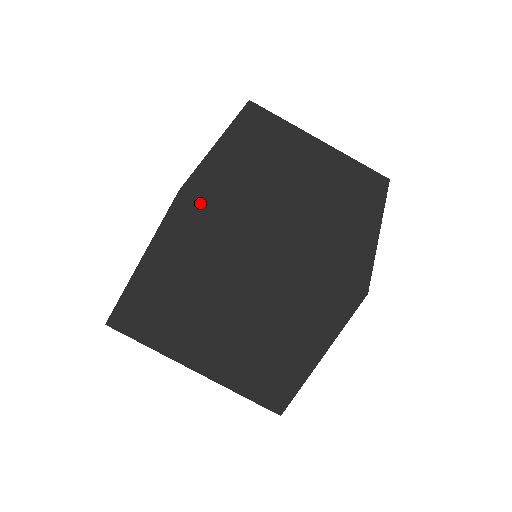
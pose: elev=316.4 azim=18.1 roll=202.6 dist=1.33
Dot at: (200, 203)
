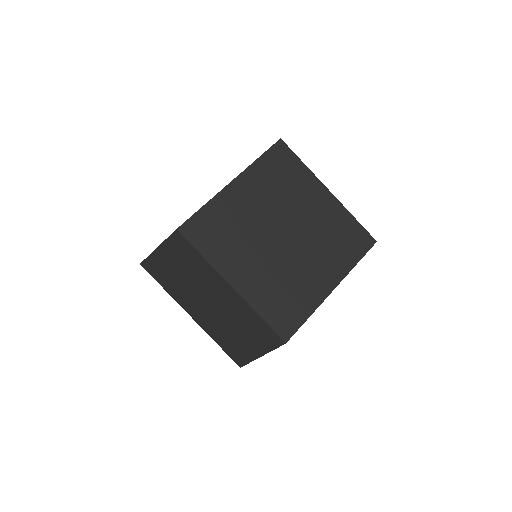
Dot at: (189, 242)
